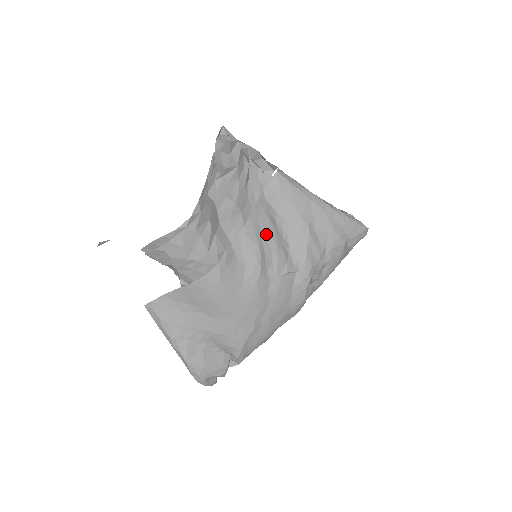
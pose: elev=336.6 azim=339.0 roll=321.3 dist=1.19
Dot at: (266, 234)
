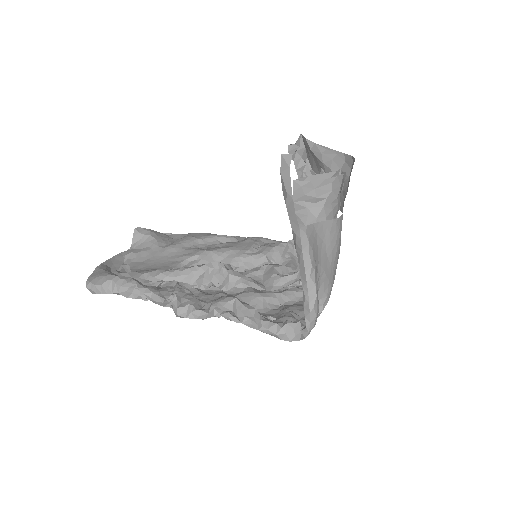
Dot at: occluded
